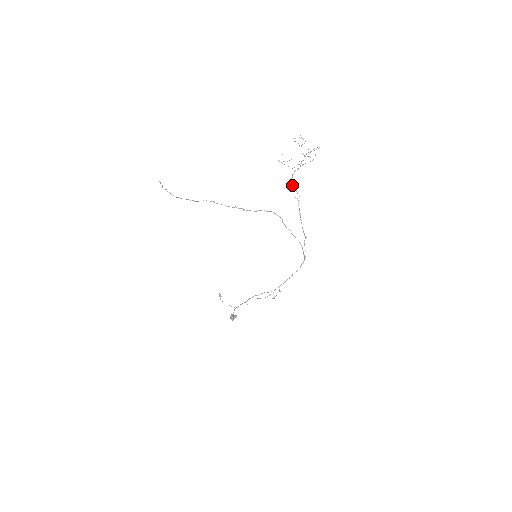
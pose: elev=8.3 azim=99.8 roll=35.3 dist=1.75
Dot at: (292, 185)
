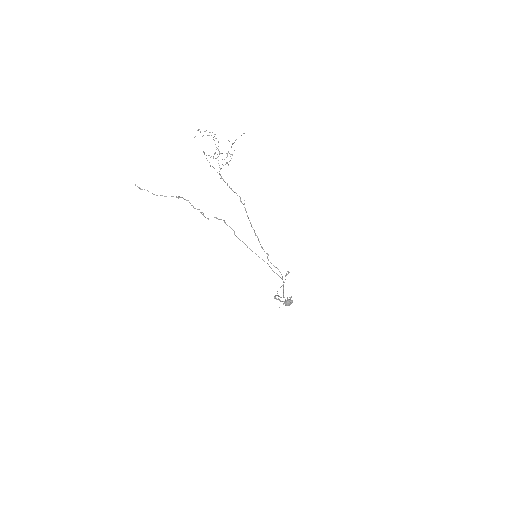
Dot at: (231, 188)
